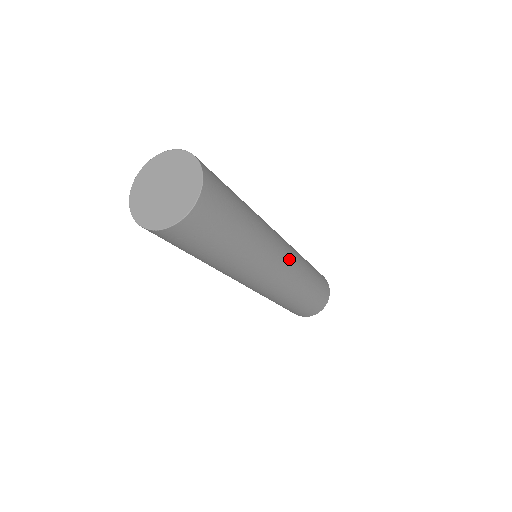
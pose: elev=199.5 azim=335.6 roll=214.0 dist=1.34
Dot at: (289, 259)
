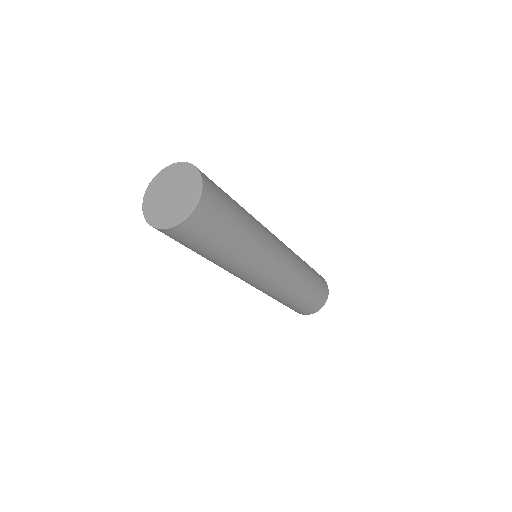
Dot at: (274, 279)
